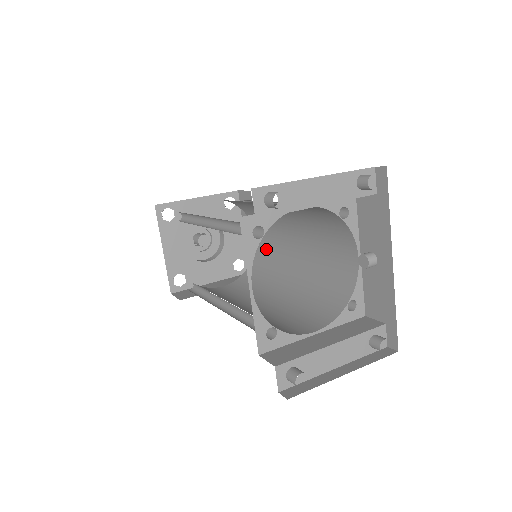
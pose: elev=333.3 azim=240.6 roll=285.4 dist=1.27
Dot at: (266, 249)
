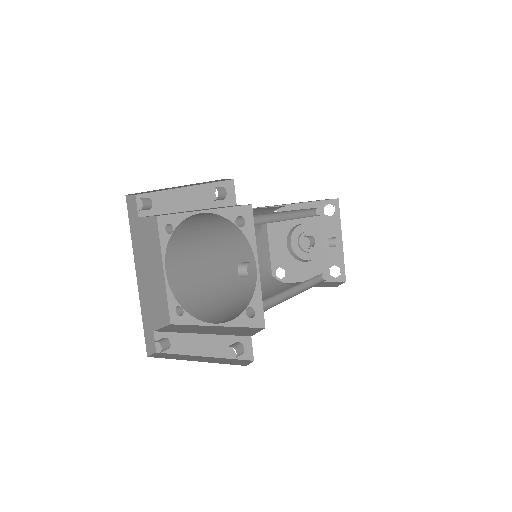
Dot at: occluded
